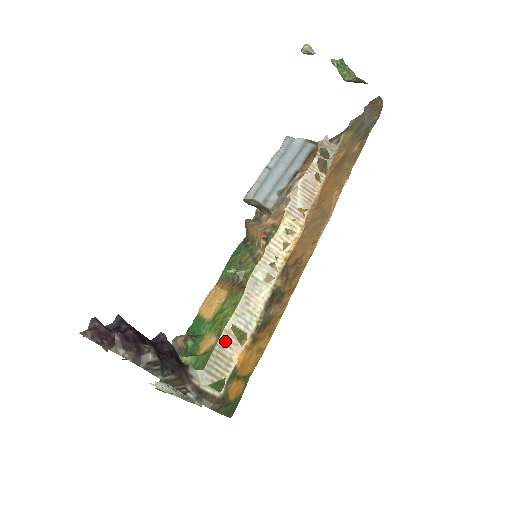
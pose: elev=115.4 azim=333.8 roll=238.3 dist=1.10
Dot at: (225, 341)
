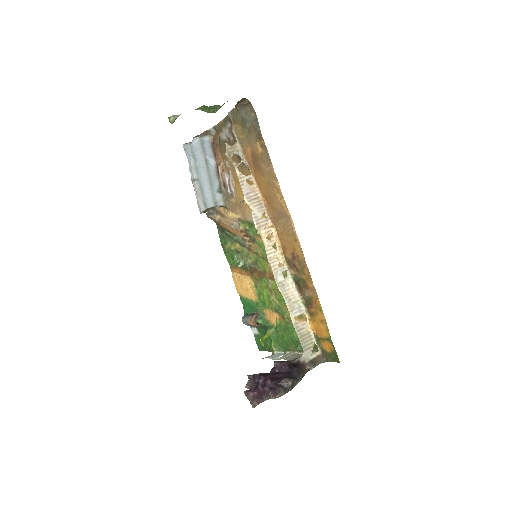
Dot at: (299, 329)
